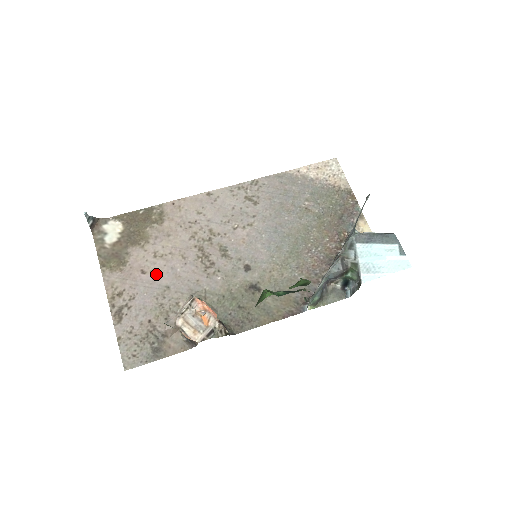
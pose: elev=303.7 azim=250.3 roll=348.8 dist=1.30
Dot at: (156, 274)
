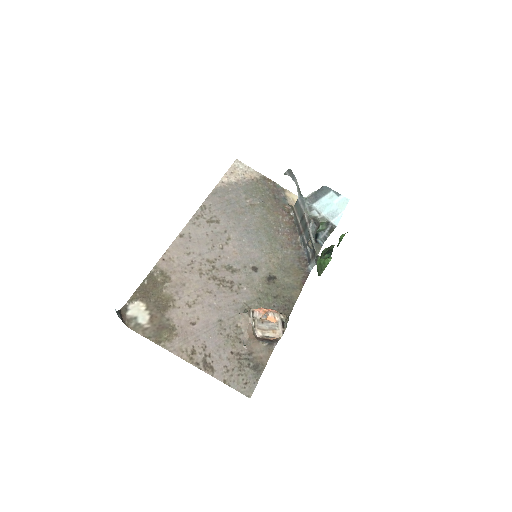
Dot at: (203, 318)
